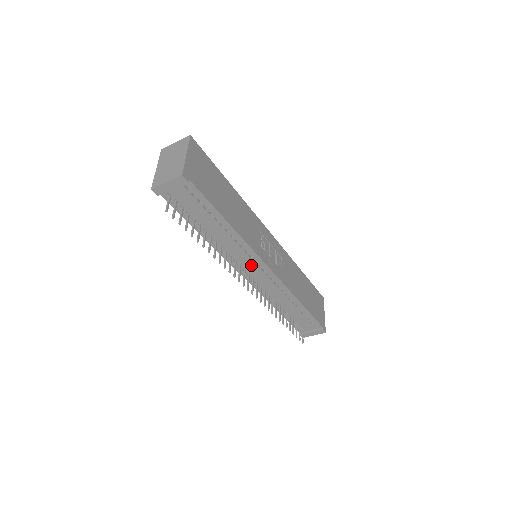
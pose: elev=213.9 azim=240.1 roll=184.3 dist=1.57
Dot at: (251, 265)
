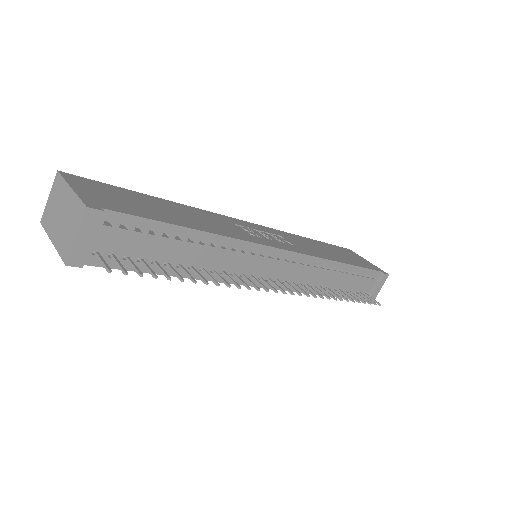
Dot at: (262, 264)
